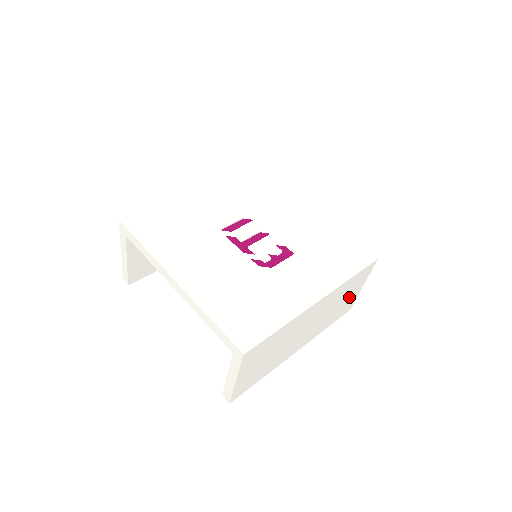
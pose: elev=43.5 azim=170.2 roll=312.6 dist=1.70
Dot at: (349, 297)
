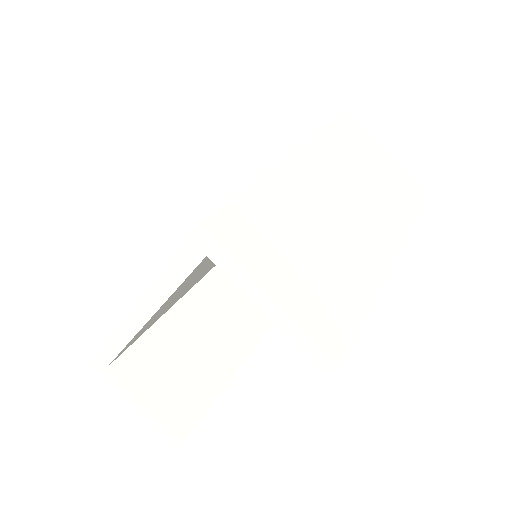
Dot at: (381, 167)
